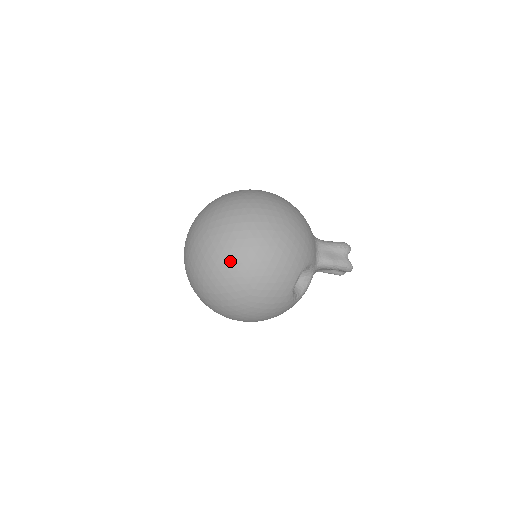
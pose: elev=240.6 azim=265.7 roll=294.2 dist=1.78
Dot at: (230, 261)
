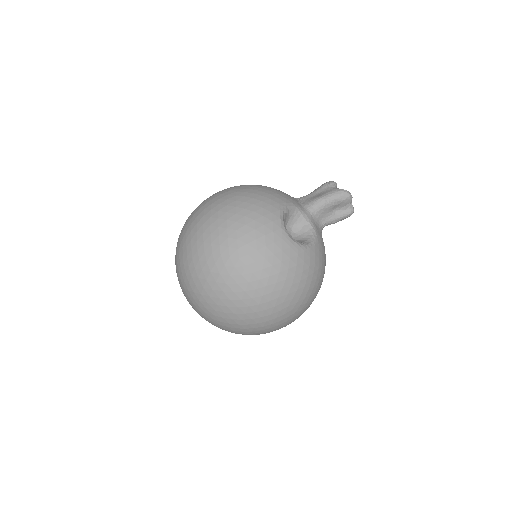
Dot at: (200, 243)
